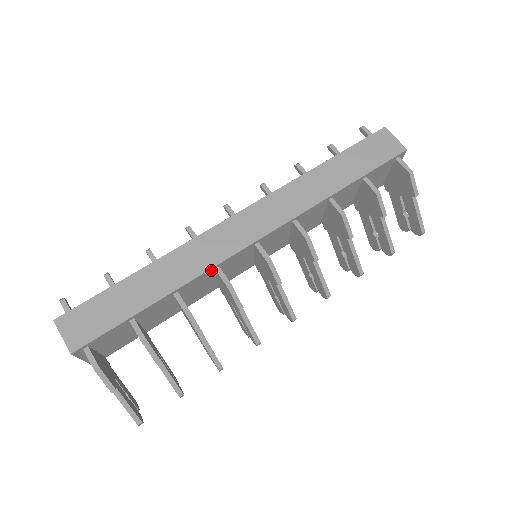
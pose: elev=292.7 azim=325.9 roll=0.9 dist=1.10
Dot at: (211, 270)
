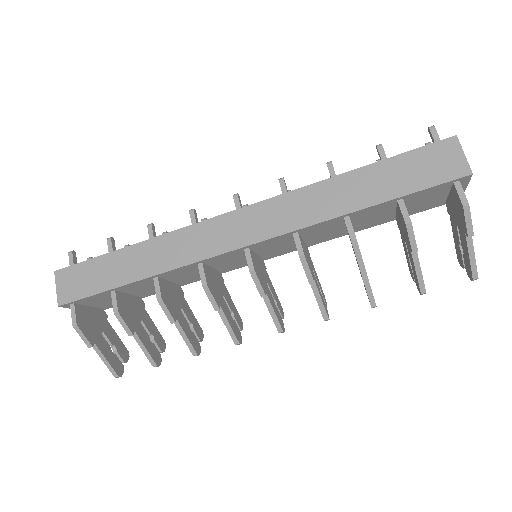
Dot at: (193, 264)
